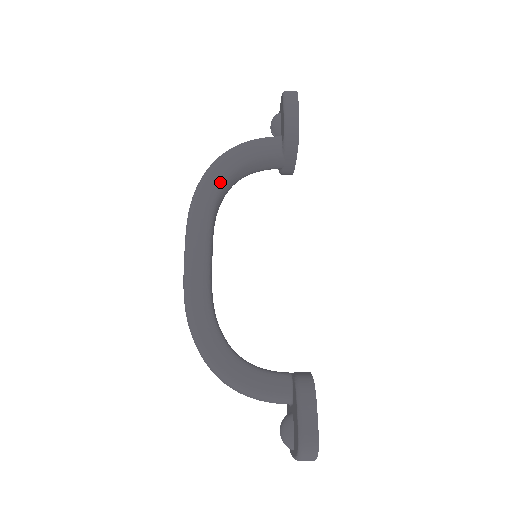
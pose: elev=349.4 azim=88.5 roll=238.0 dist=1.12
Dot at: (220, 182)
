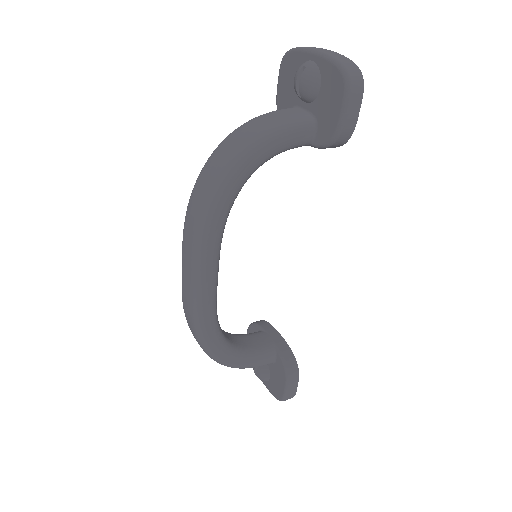
Dot at: occluded
